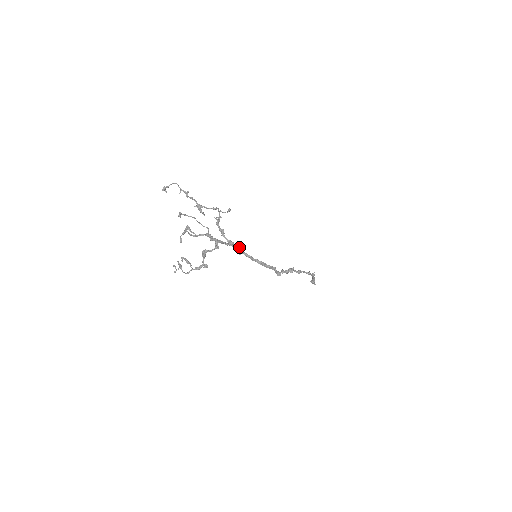
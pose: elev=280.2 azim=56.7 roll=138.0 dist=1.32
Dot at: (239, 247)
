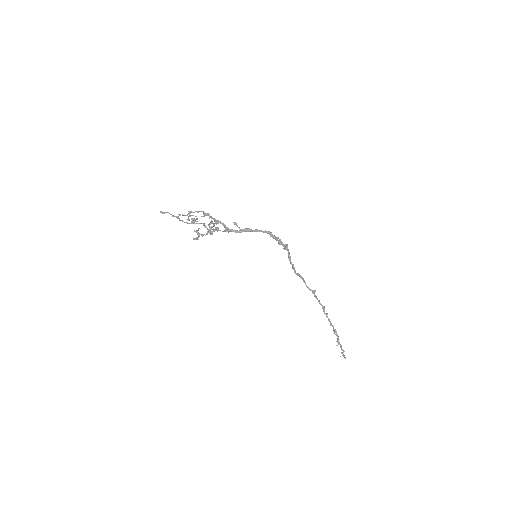
Dot at: occluded
